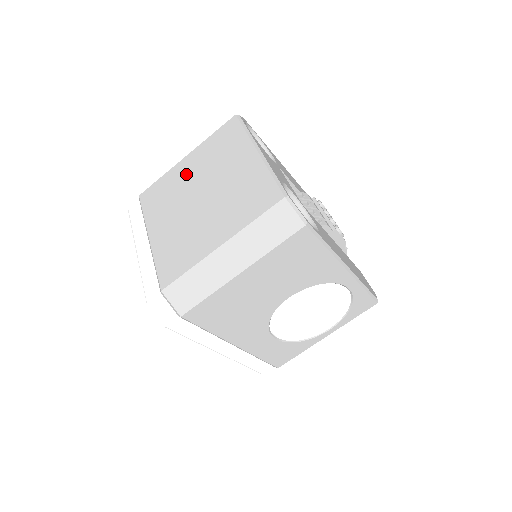
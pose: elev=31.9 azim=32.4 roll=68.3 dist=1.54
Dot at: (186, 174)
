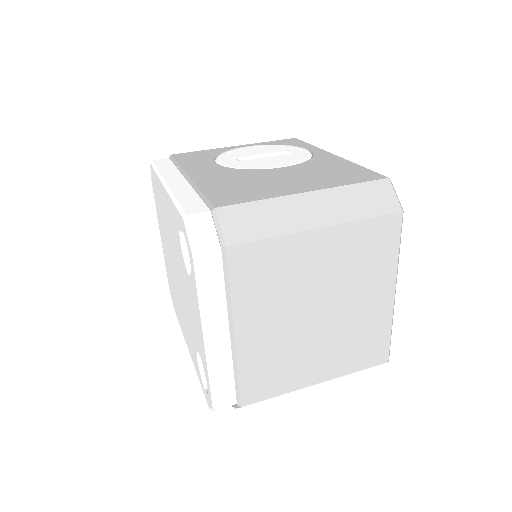
Dot at: (312, 264)
